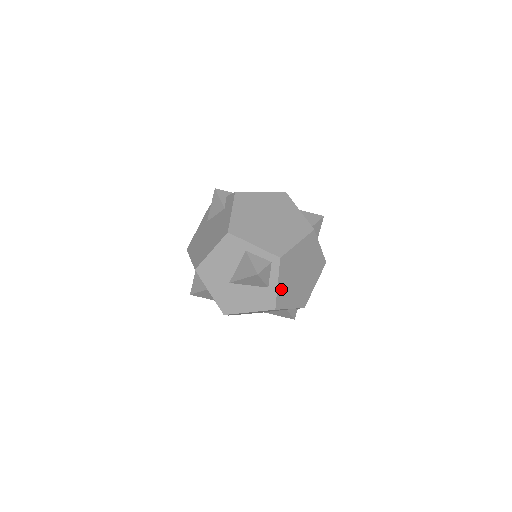
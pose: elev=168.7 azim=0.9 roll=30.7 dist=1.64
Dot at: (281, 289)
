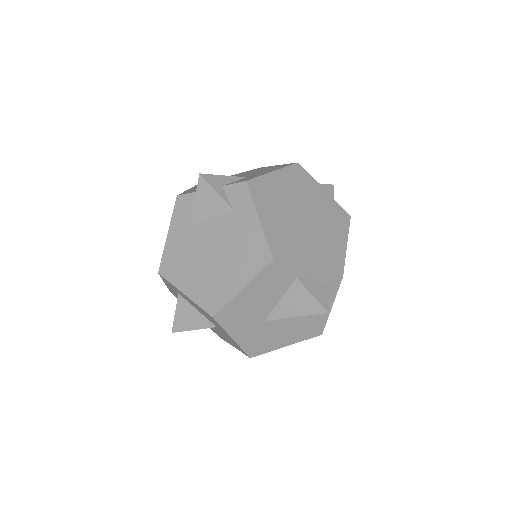
Dot at: occluded
